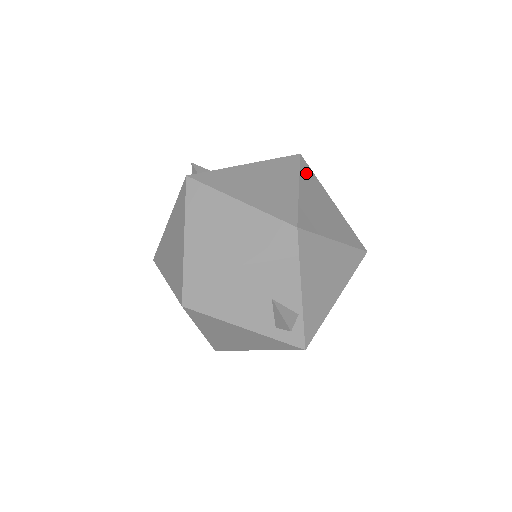
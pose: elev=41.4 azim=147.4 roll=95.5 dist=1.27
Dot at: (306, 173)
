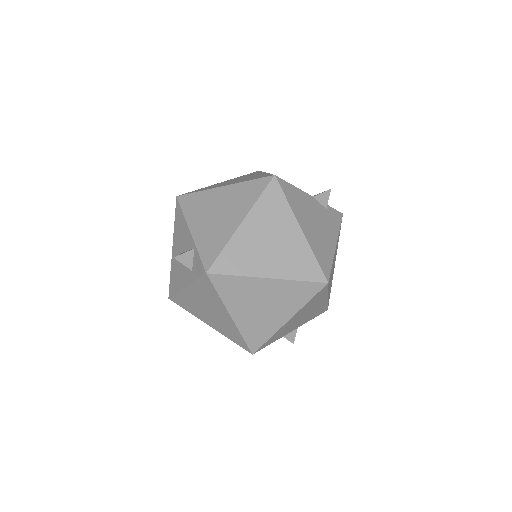
Dot at: occluded
